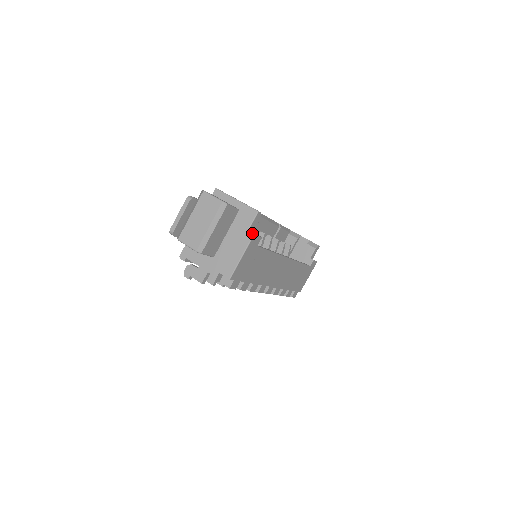
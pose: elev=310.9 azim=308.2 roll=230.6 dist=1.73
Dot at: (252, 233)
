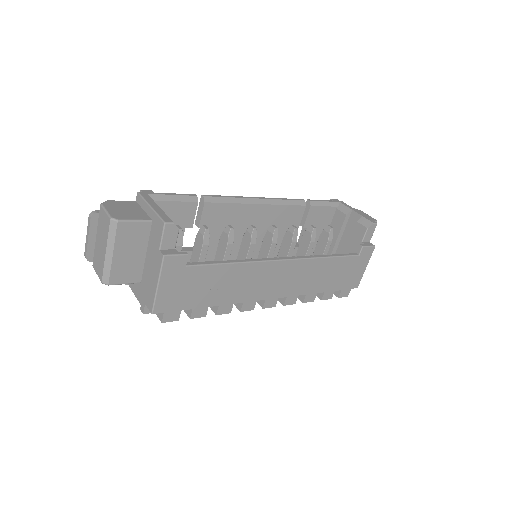
Dot at: (162, 254)
